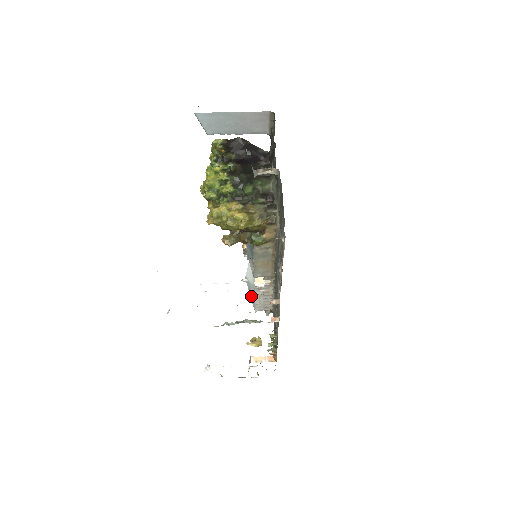
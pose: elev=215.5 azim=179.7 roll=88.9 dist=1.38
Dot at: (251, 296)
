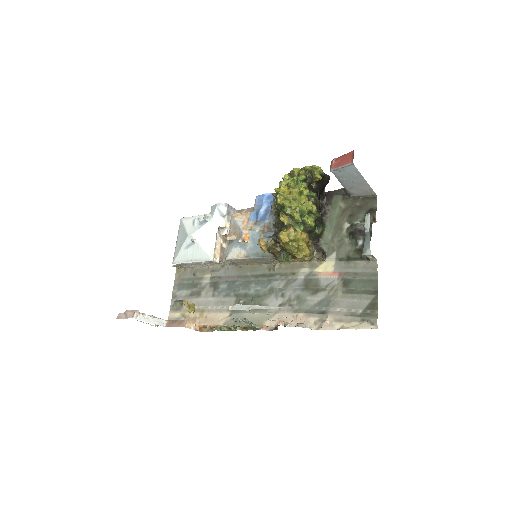
Dot at: (184, 252)
